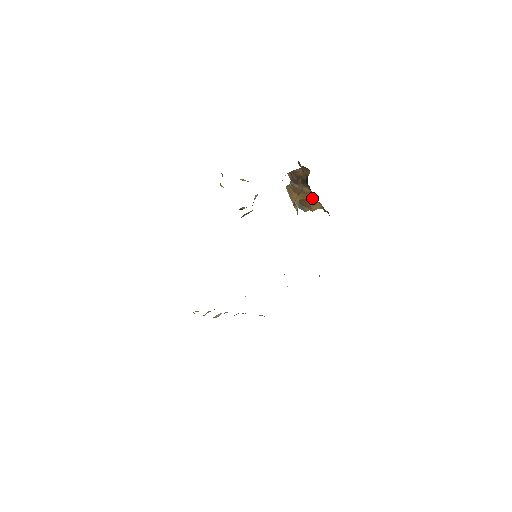
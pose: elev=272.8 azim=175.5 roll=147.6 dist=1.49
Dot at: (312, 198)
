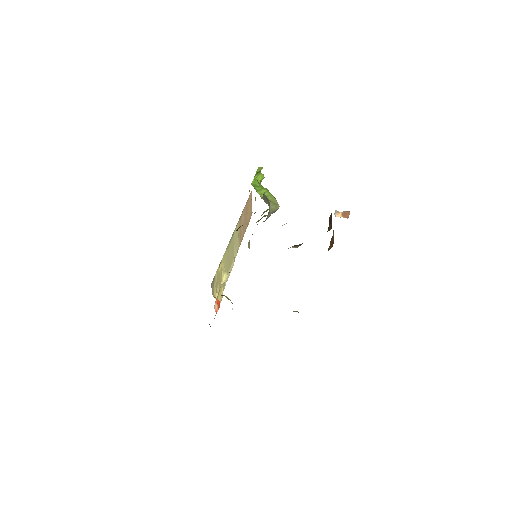
Dot at: (329, 249)
